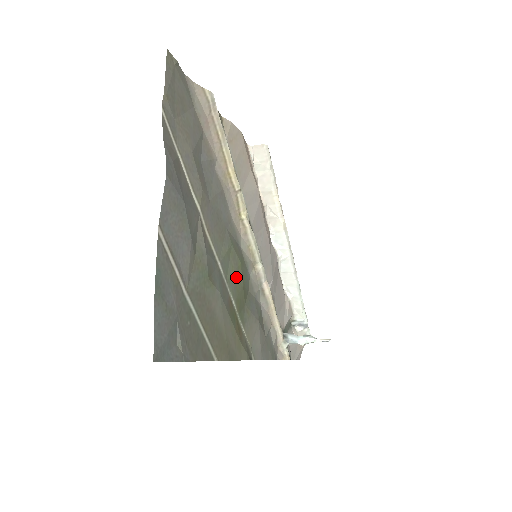
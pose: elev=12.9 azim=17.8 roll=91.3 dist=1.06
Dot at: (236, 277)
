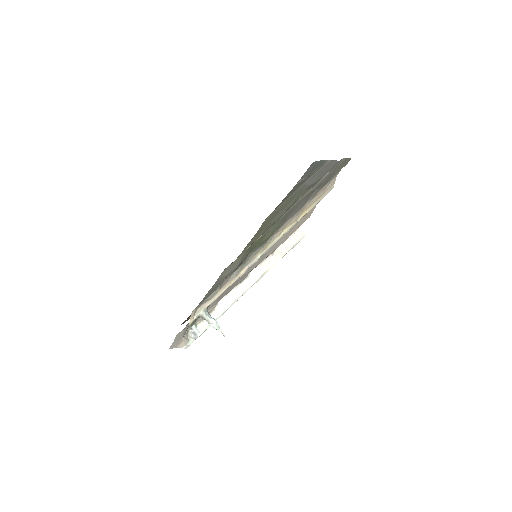
Dot at: (268, 234)
